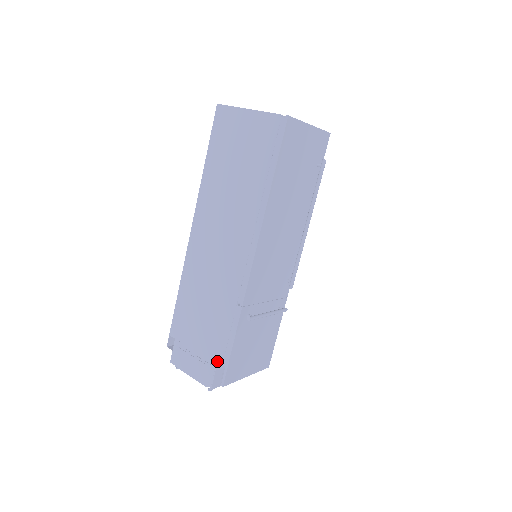
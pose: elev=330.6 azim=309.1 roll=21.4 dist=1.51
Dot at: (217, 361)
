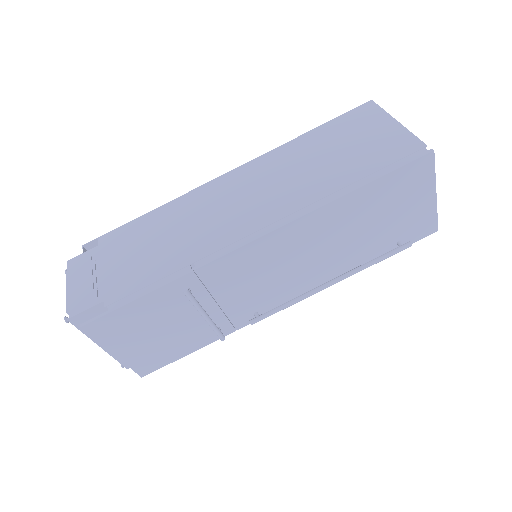
Dot at: (107, 298)
